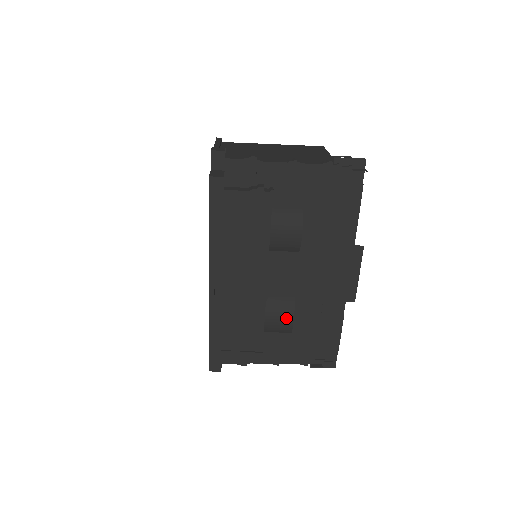
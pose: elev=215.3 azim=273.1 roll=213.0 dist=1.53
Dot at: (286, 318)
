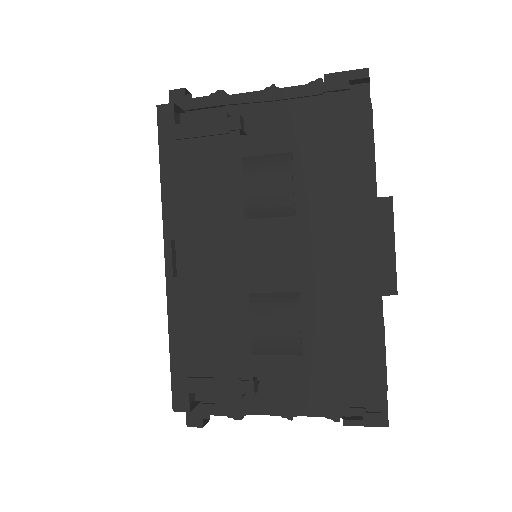
Dot at: (288, 323)
